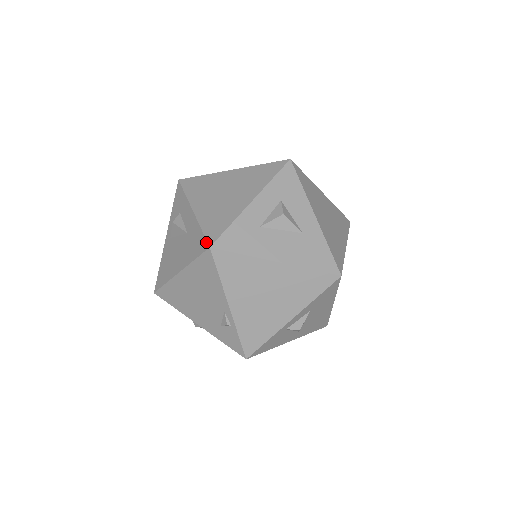
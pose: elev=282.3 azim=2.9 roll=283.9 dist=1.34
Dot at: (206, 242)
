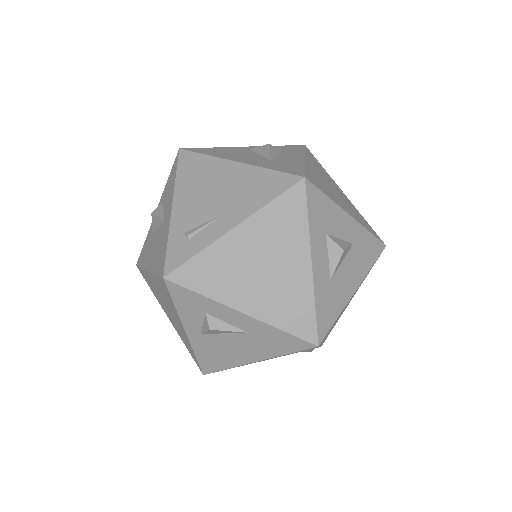
Dot at: (306, 343)
